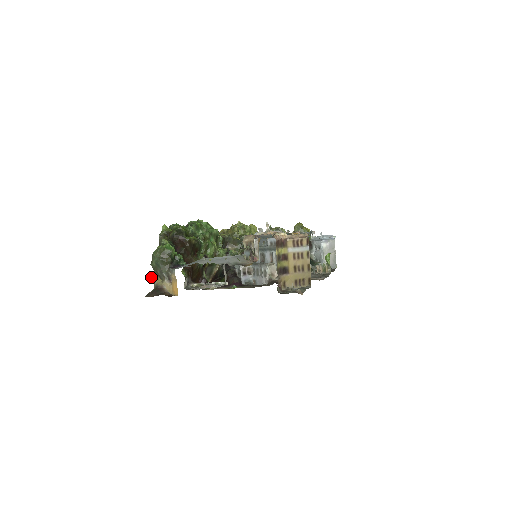
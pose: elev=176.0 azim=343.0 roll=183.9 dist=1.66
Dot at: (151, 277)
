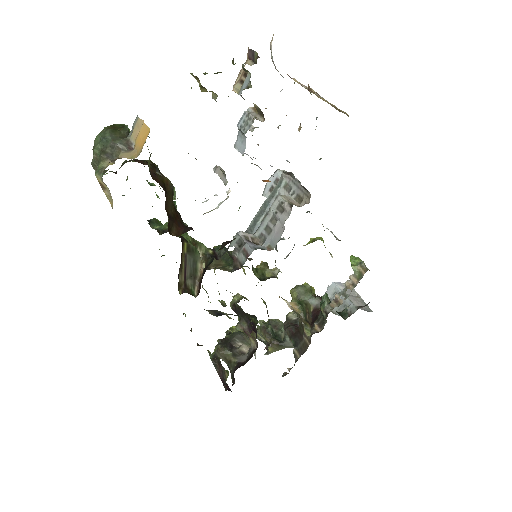
Dot at: occluded
